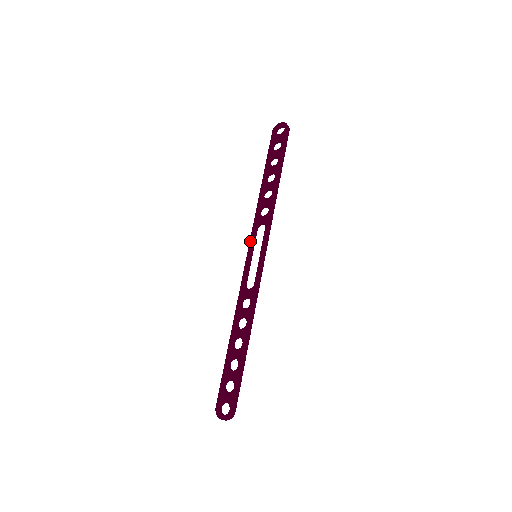
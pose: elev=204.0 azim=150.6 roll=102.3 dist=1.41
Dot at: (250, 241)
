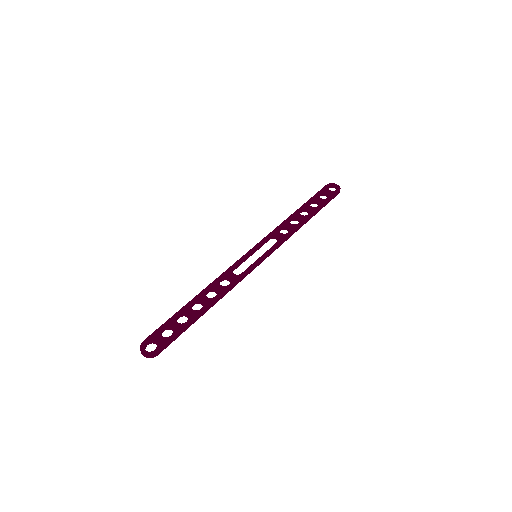
Dot at: (259, 243)
